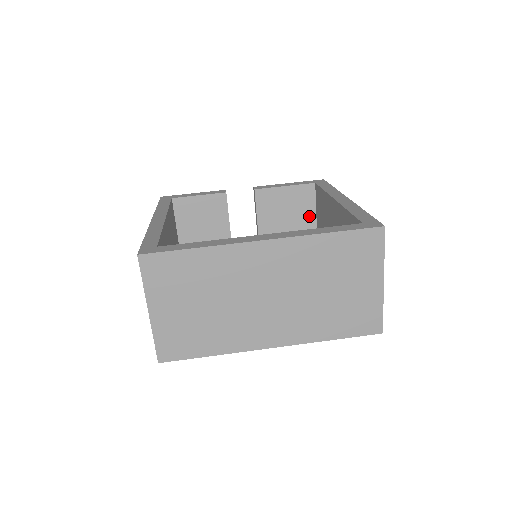
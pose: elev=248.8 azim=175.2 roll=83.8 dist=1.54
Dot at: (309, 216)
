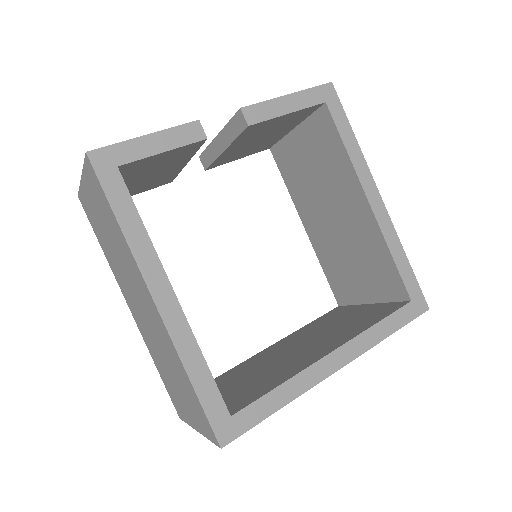
Dot at: (292, 126)
